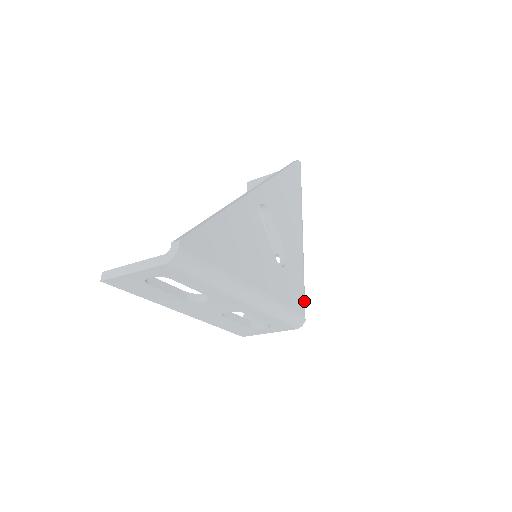
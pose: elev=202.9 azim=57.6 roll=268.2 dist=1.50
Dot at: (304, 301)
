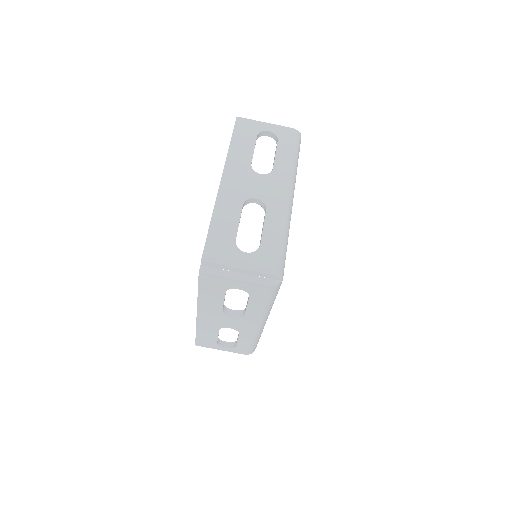
Dot at: (279, 288)
